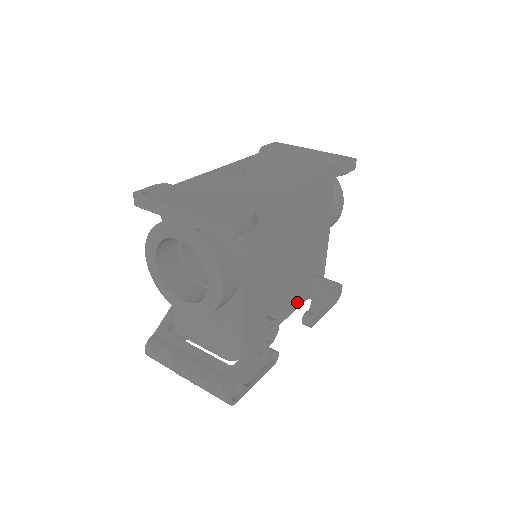
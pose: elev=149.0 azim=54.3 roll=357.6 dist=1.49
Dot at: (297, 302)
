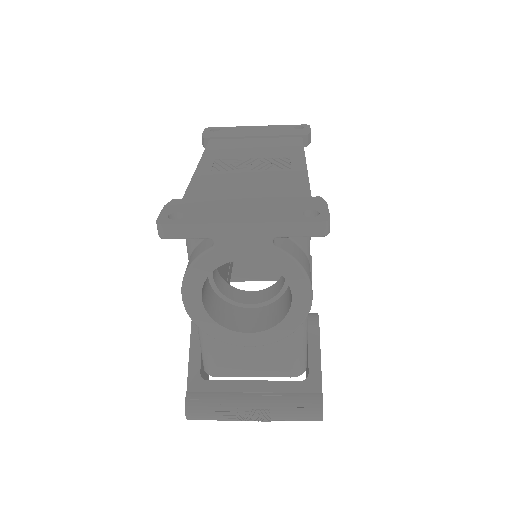
Dot at: occluded
